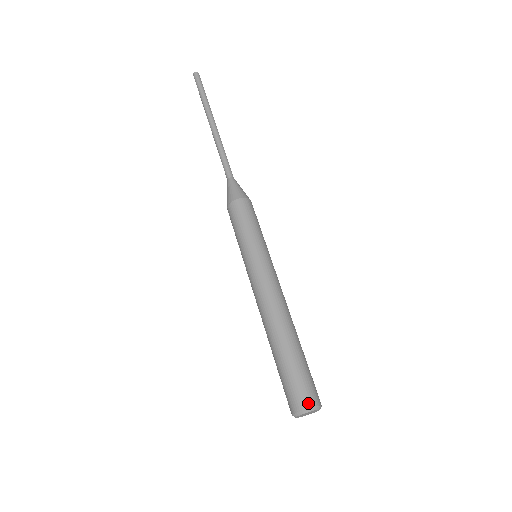
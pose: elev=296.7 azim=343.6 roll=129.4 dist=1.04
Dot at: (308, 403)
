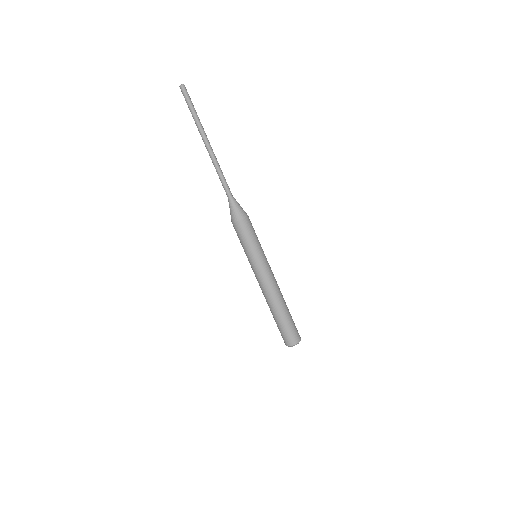
Dot at: (298, 340)
